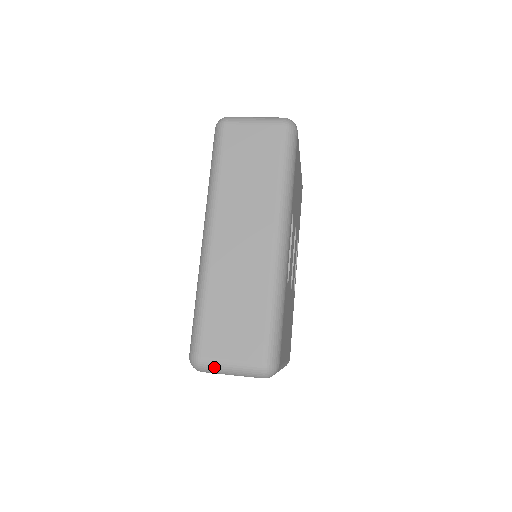
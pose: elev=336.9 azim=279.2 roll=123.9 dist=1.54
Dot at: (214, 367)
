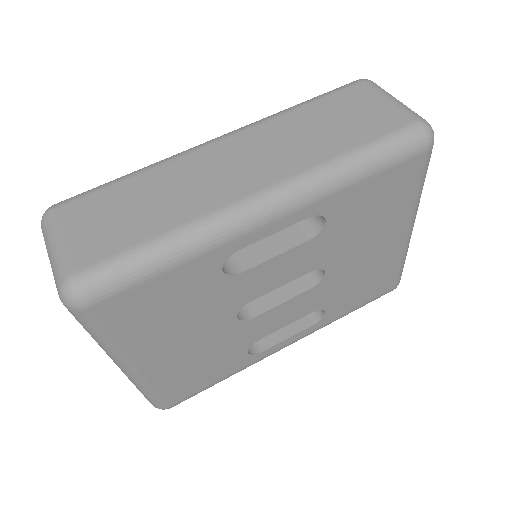
Dot at: (48, 231)
